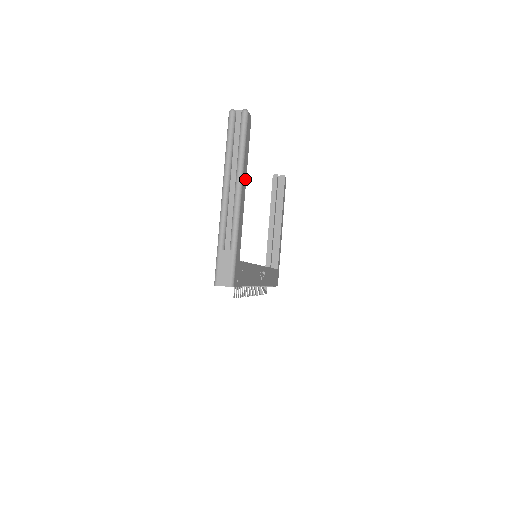
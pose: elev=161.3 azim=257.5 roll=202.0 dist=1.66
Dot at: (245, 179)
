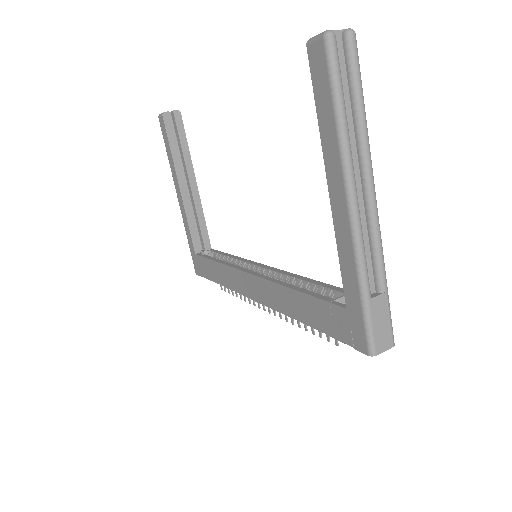
Dot at: occluded
